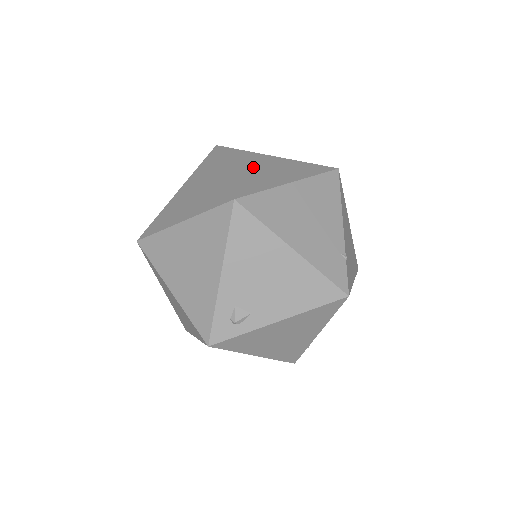
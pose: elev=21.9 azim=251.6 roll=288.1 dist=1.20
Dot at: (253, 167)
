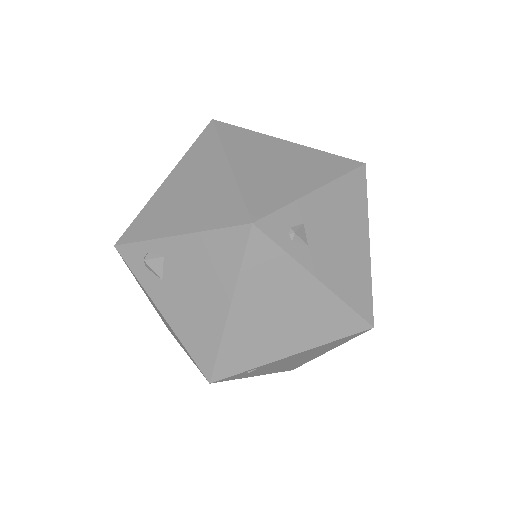
Dot at: occluded
